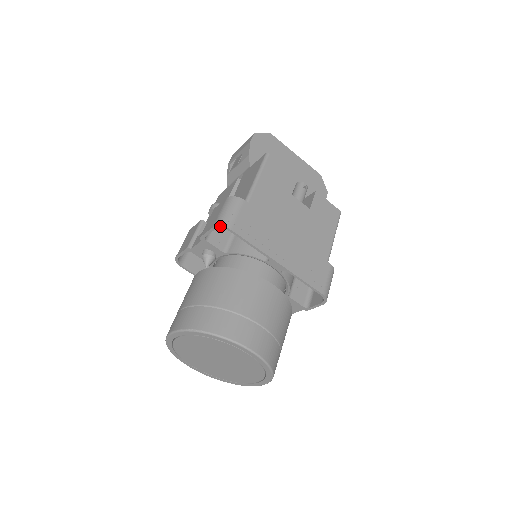
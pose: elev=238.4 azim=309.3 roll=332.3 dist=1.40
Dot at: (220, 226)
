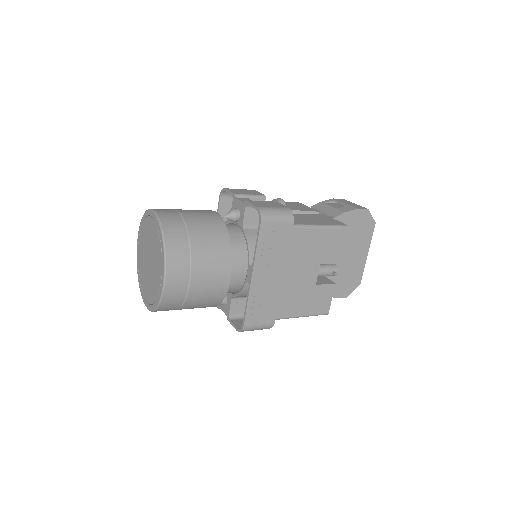
Dot at: (260, 212)
